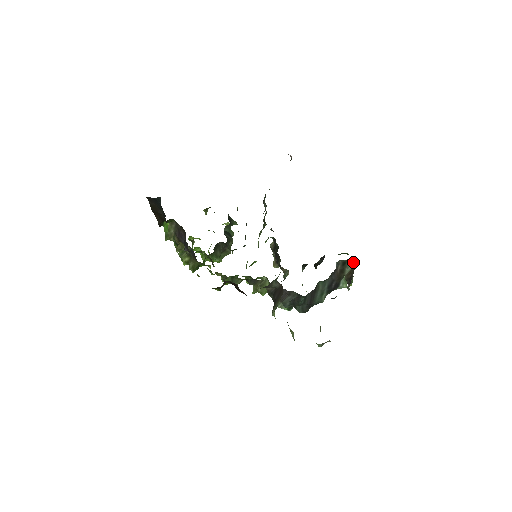
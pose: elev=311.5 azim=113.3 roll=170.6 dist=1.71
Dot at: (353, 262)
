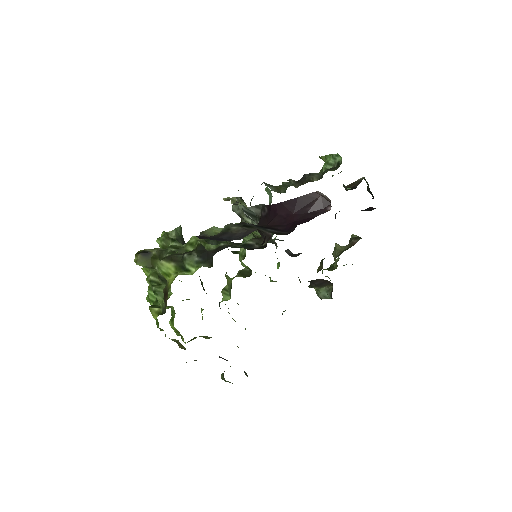
Dot at: occluded
